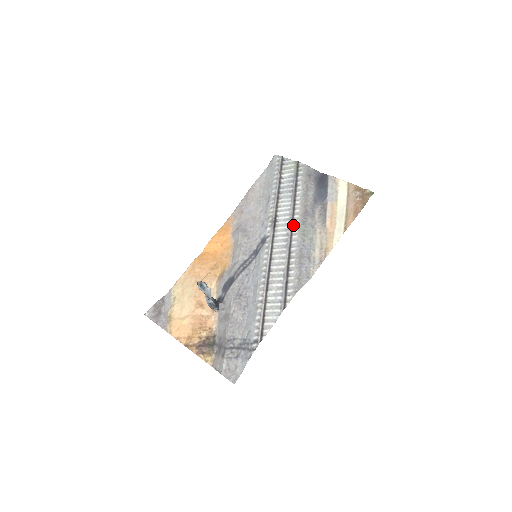
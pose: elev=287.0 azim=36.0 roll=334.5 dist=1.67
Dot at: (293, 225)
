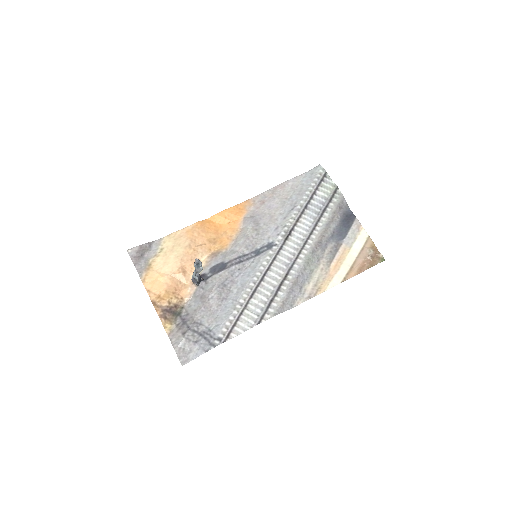
Dot at: (303, 248)
